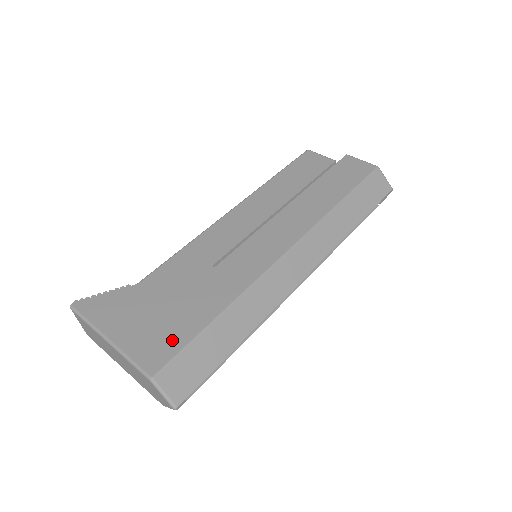
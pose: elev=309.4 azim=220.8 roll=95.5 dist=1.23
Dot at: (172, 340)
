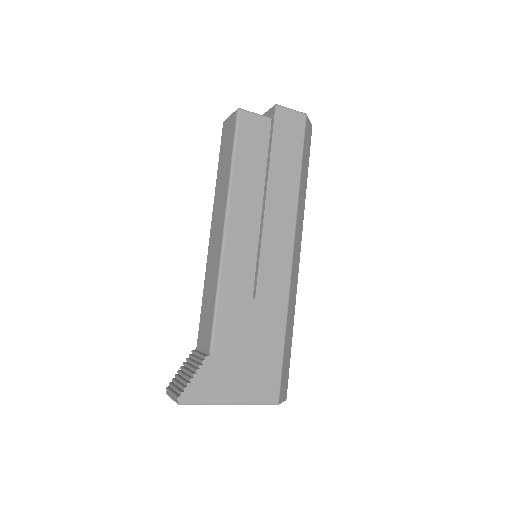
Dot at: (271, 373)
